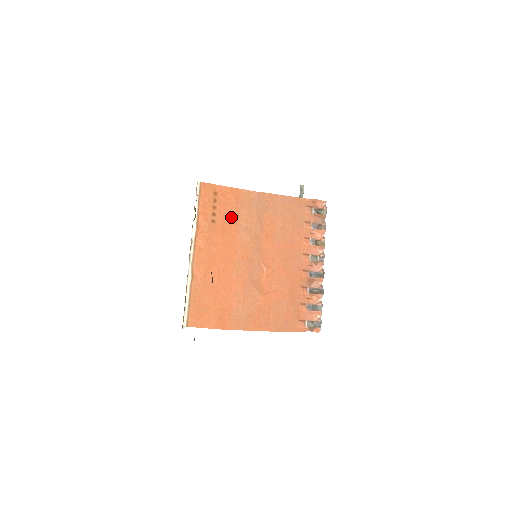
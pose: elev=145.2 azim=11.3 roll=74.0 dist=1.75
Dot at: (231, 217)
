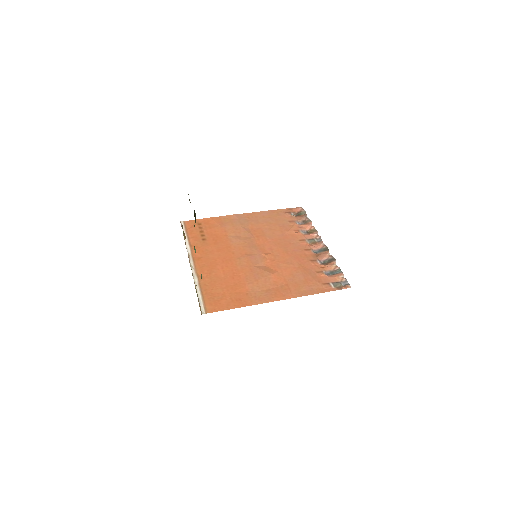
Dot at: (219, 233)
